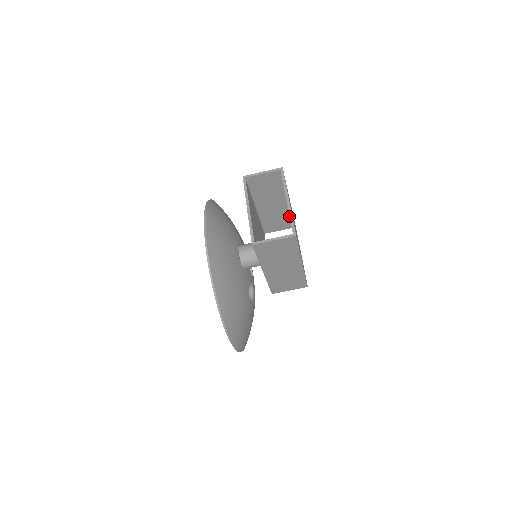
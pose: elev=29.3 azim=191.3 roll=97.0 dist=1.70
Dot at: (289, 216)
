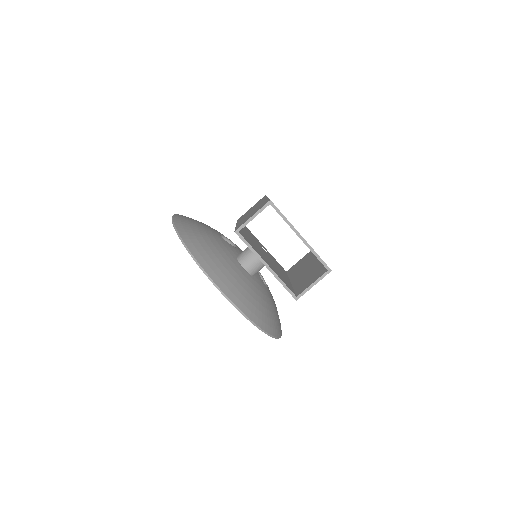
Dot at: occluded
